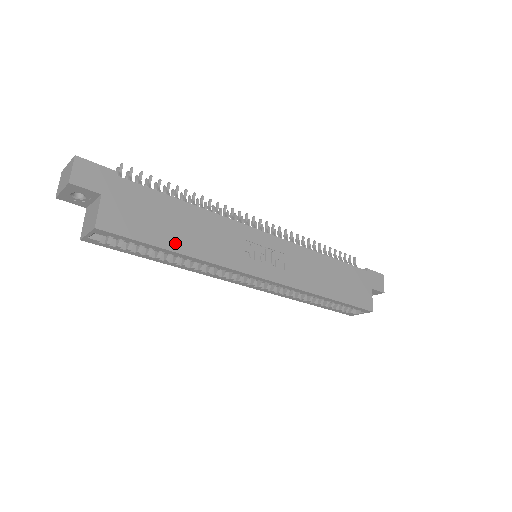
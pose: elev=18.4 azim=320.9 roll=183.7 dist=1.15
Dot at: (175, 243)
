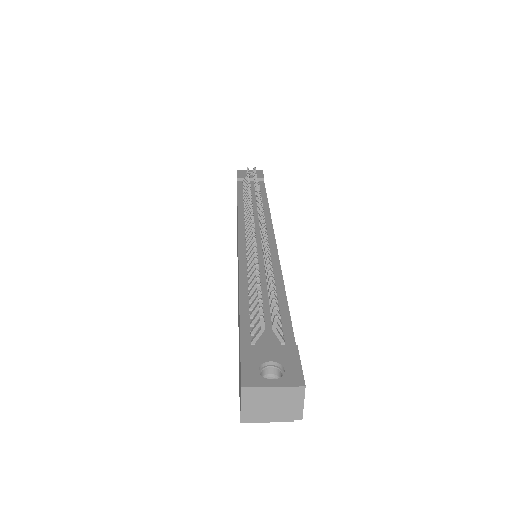
Dot at: occluded
